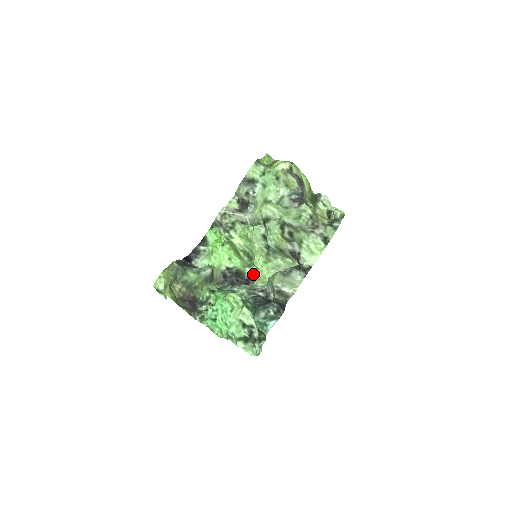
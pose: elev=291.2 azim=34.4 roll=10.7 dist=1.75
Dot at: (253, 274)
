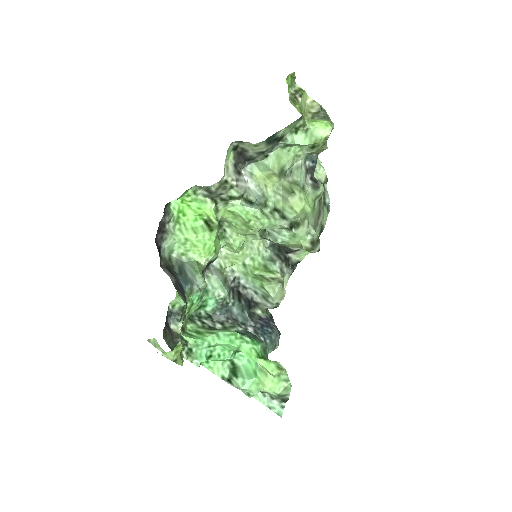
Dot at: occluded
